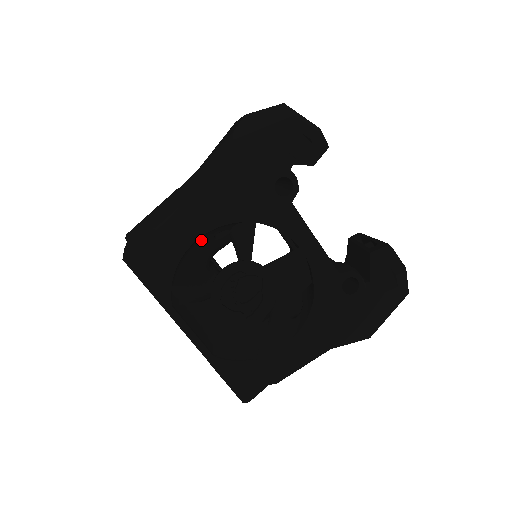
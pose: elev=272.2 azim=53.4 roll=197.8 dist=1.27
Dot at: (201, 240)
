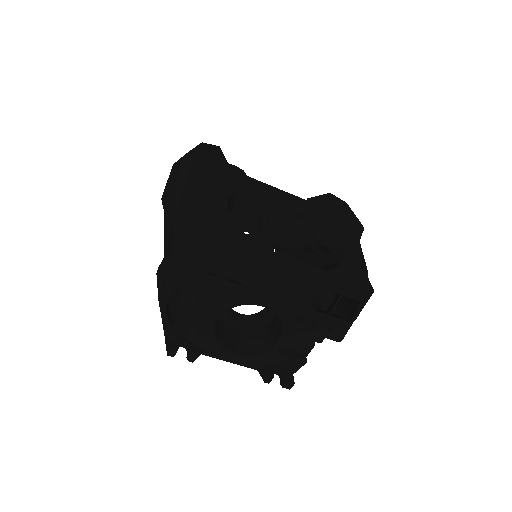
Dot at: occluded
